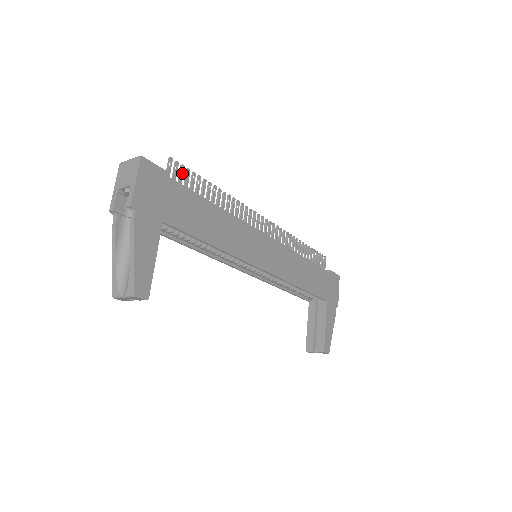
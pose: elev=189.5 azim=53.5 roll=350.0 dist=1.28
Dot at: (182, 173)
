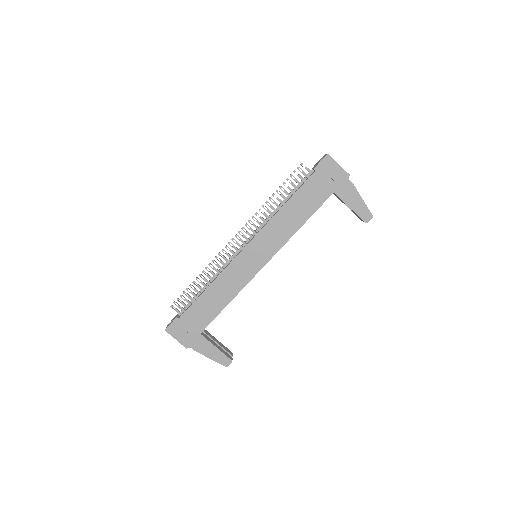
Dot at: (181, 301)
